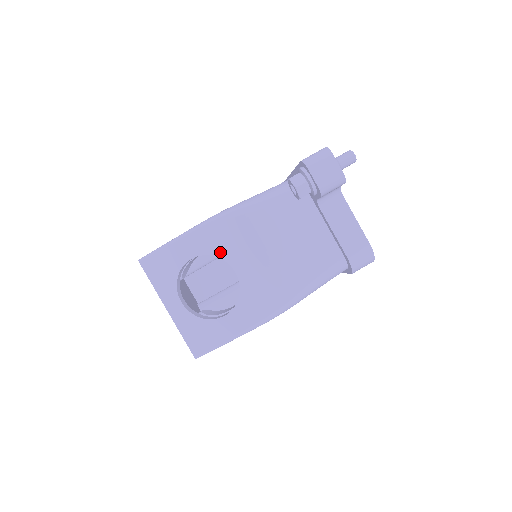
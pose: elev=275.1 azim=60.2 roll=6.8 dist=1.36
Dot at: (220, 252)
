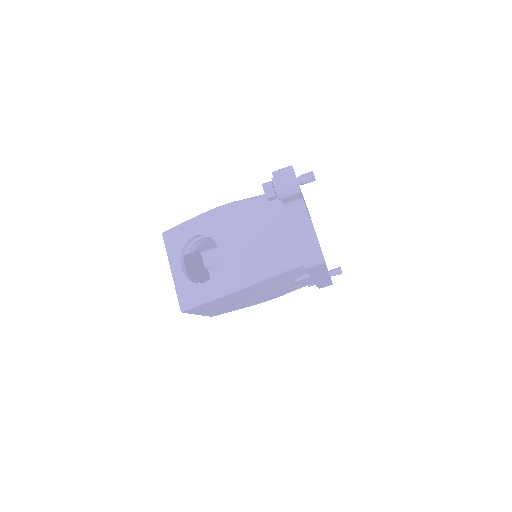
Dot at: (213, 234)
